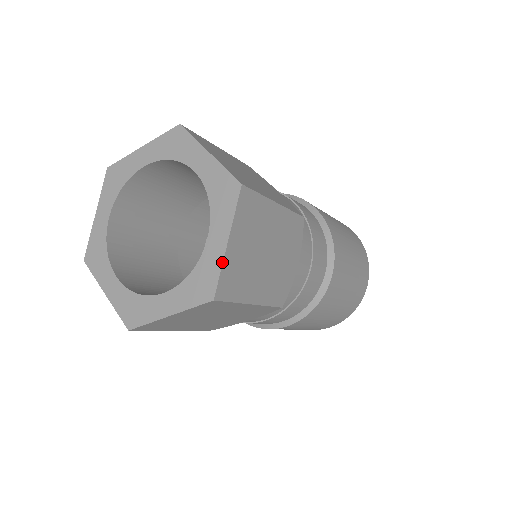
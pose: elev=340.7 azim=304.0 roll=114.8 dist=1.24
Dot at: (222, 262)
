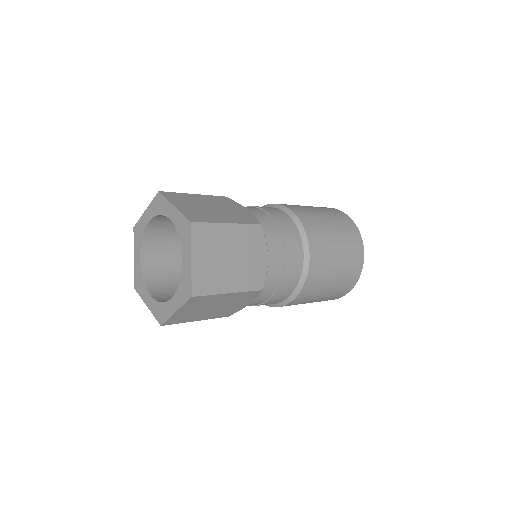
Dot at: (170, 317)
